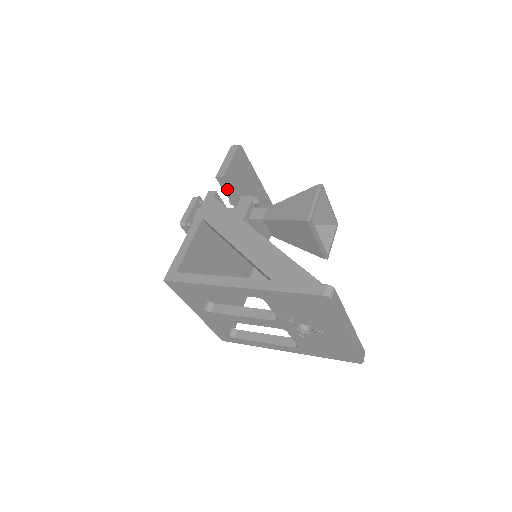
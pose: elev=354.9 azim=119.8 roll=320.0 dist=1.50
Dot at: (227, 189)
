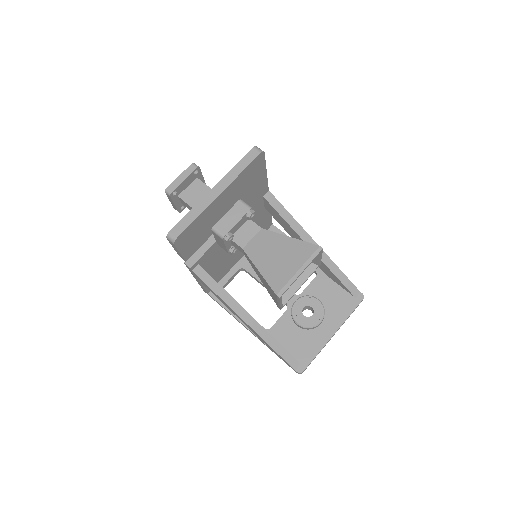
Dot at: occluded
